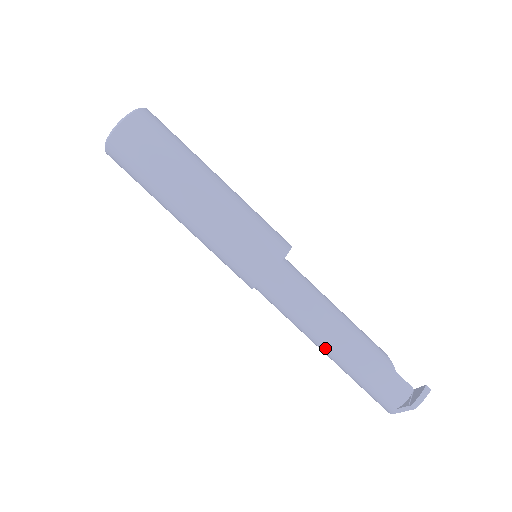
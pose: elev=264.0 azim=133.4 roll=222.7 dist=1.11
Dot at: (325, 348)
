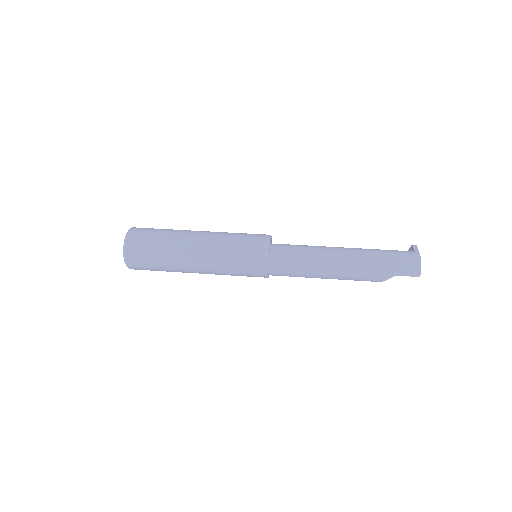
Dot at: (342, 250)
